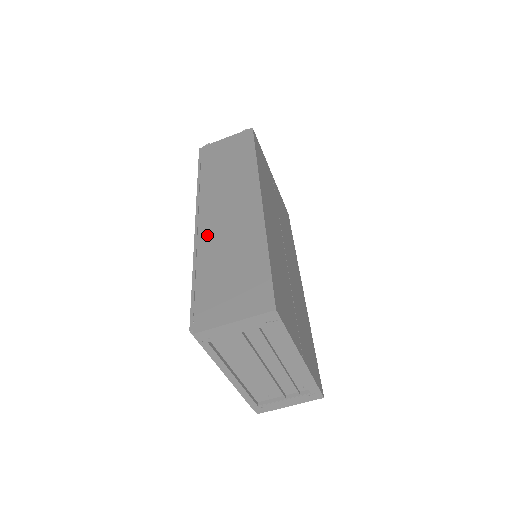
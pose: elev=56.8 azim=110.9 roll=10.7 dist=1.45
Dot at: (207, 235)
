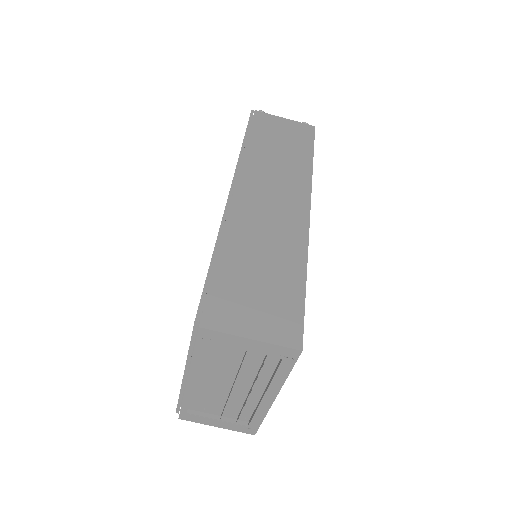
Dot at: (241, 216)
